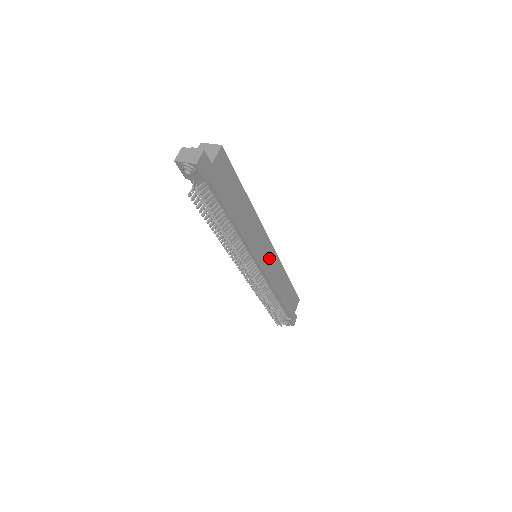
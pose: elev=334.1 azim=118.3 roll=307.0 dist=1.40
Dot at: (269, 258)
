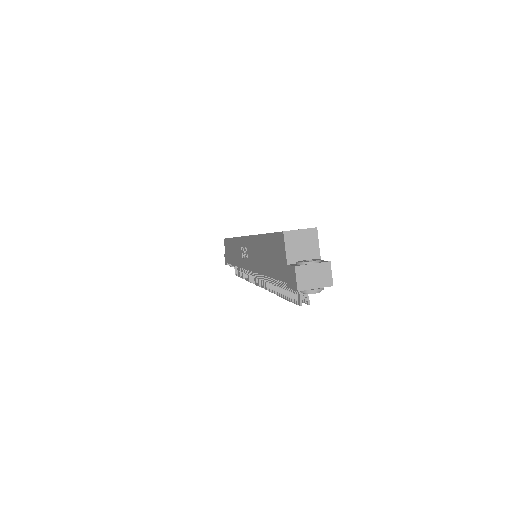
Dot at: occluded
